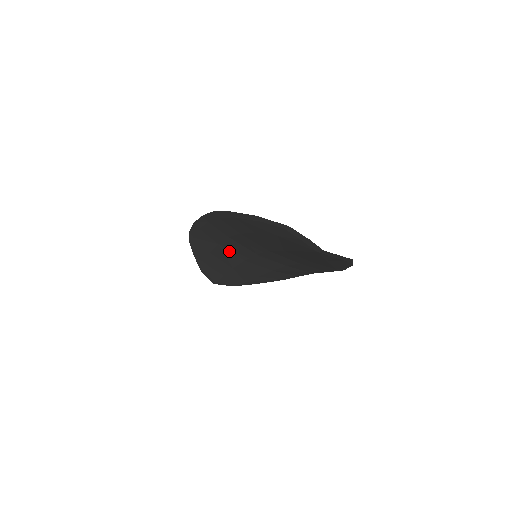
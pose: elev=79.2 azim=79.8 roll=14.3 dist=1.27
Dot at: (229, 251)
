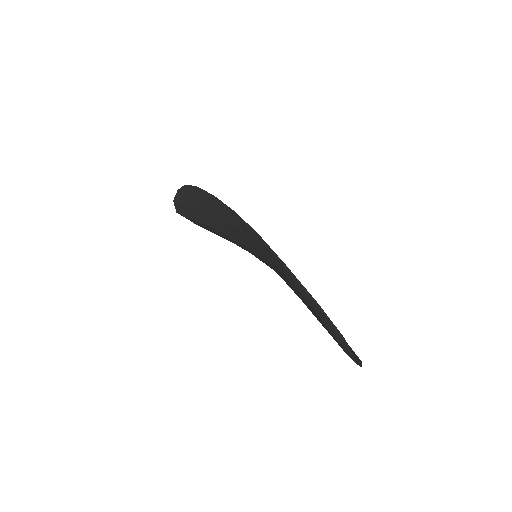
Dot at: (228, 228)
